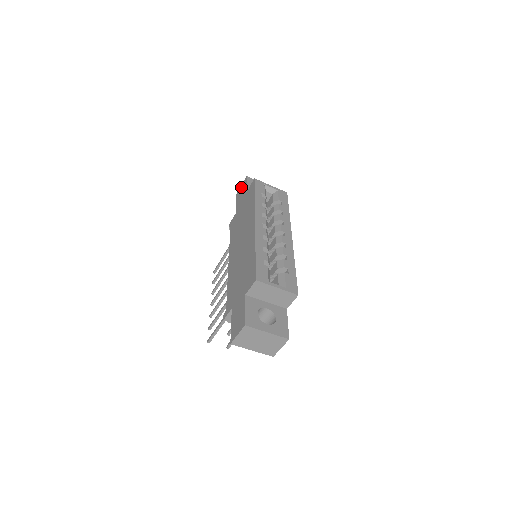
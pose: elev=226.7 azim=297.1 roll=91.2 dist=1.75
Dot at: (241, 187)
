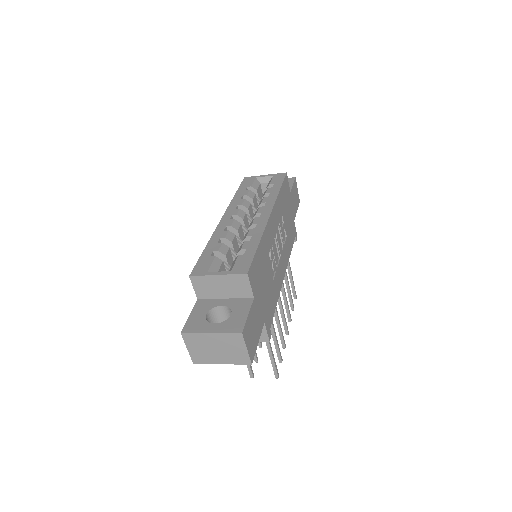
Dot at: occluded
